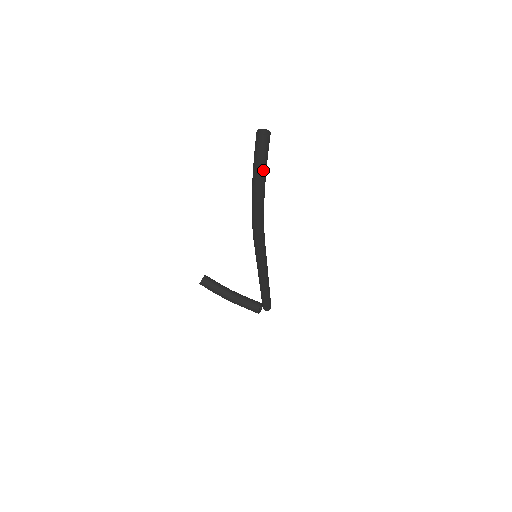
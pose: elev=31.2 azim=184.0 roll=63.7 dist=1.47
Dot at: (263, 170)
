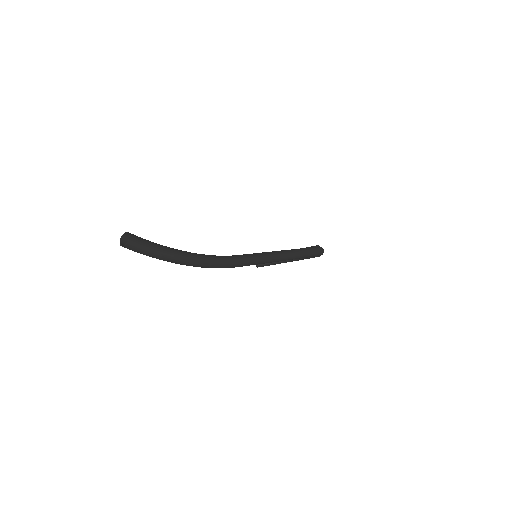
Dot at: (162, 255)
